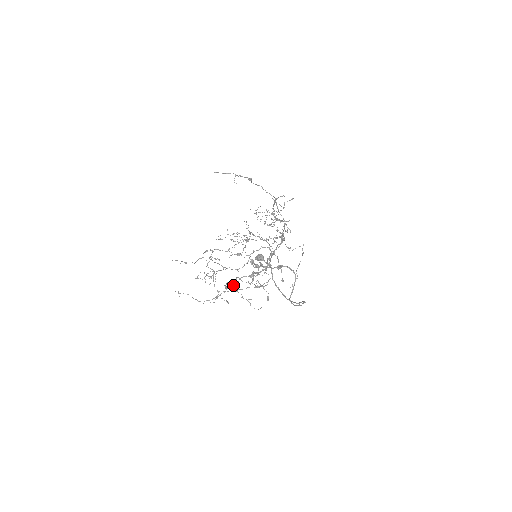
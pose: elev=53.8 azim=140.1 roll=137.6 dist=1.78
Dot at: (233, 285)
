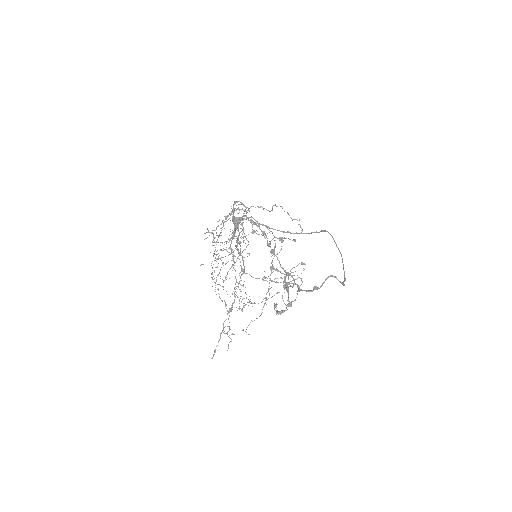
Dot at: (286, 310)
